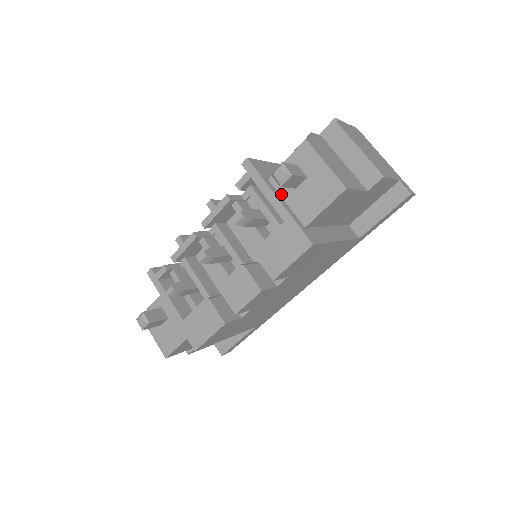
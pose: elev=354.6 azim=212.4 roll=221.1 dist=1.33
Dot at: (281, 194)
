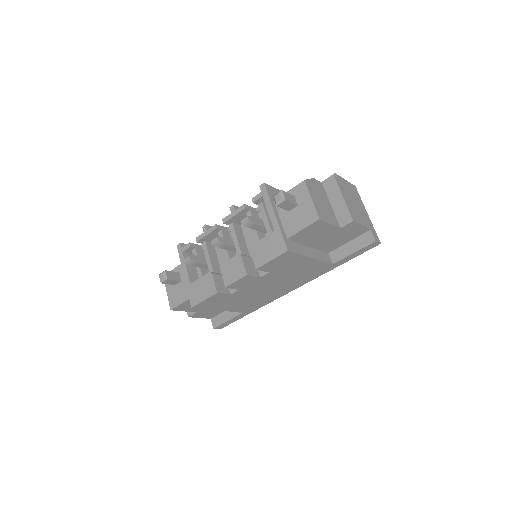
Dot at: (279, 213)
